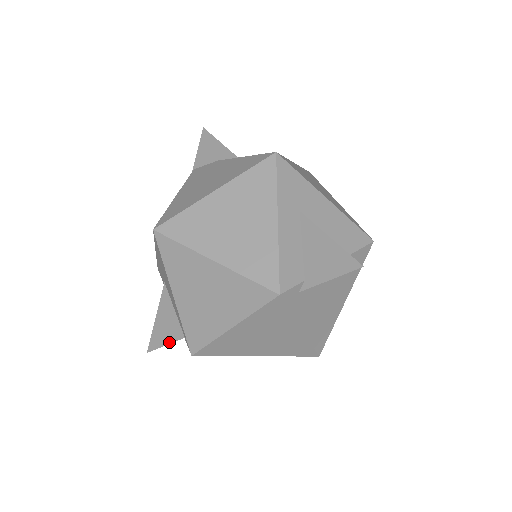
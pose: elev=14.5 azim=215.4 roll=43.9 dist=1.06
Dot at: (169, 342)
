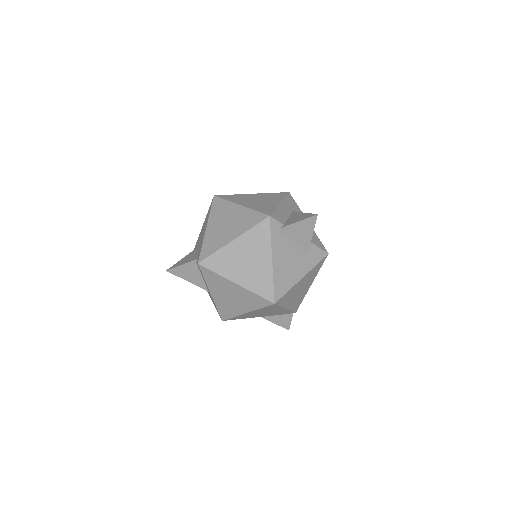
Dot at: (185, 263)
